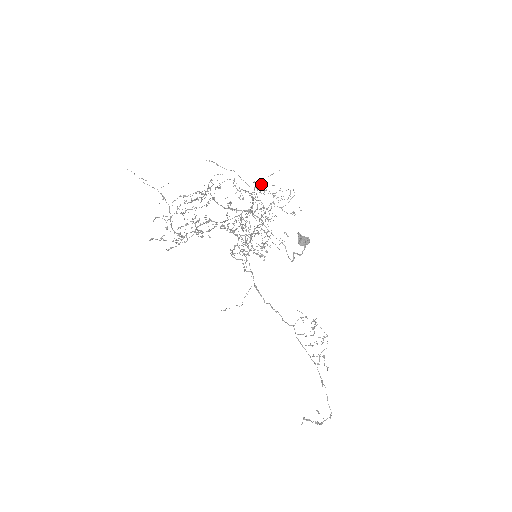
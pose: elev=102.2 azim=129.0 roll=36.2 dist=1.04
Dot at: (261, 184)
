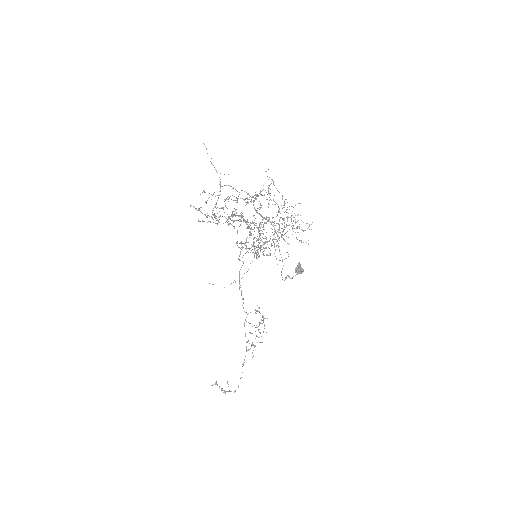
Dot at: occluded
